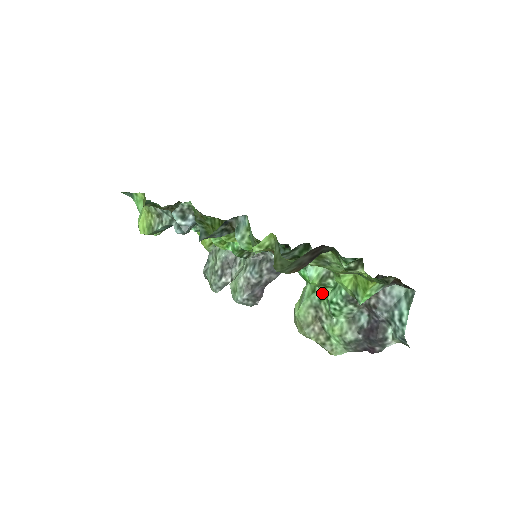
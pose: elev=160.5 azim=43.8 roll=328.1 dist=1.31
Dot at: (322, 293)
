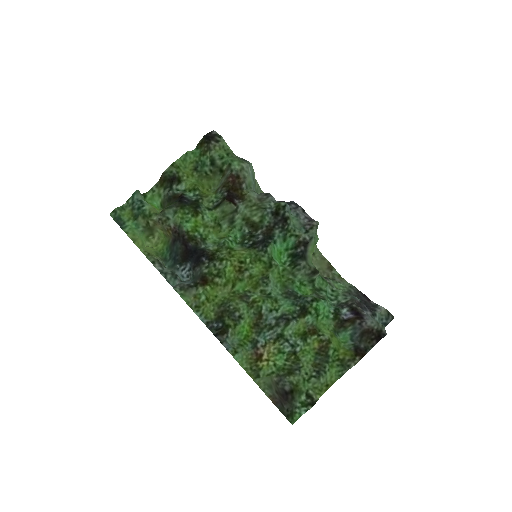
Dot at: (321, 281)
